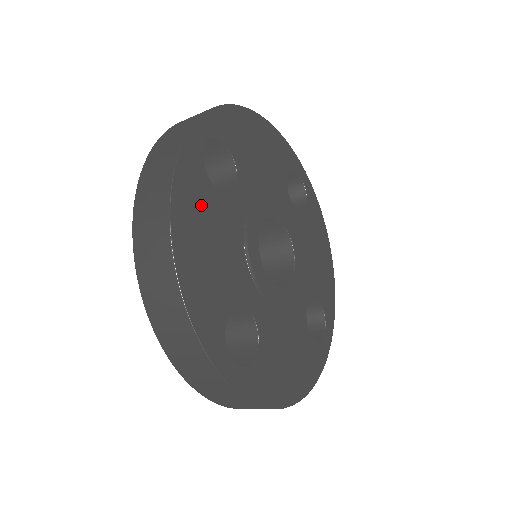
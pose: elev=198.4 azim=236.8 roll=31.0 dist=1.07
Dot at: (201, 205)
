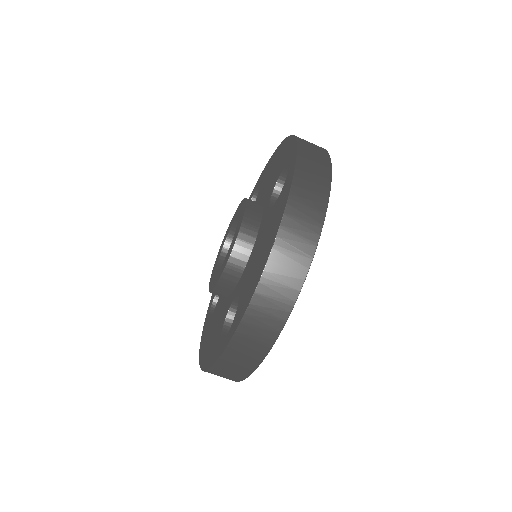
Dot at: occluded
